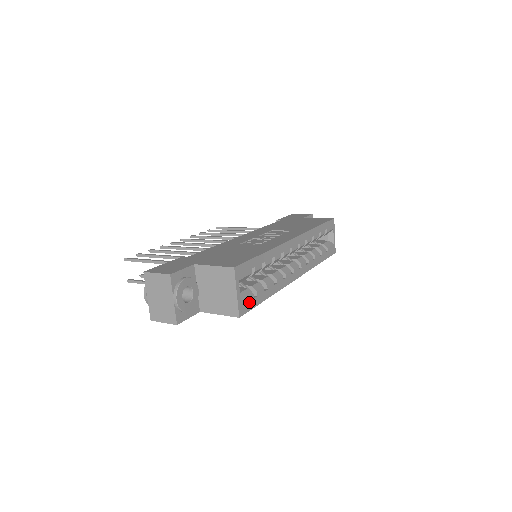
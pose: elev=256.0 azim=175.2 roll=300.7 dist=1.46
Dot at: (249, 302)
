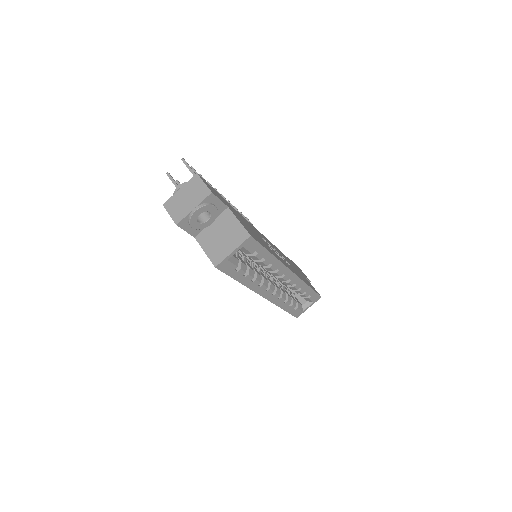
Dot at: (230, 267)
